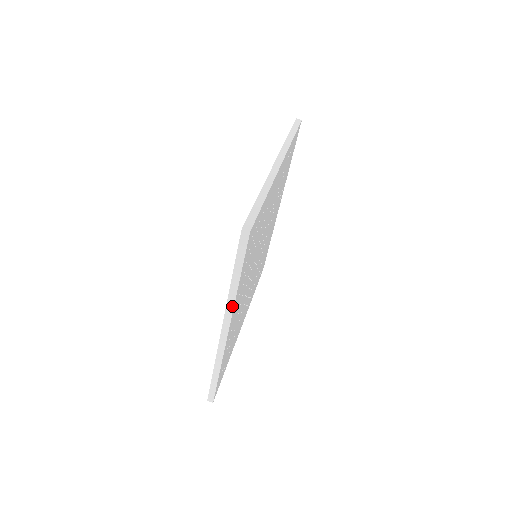
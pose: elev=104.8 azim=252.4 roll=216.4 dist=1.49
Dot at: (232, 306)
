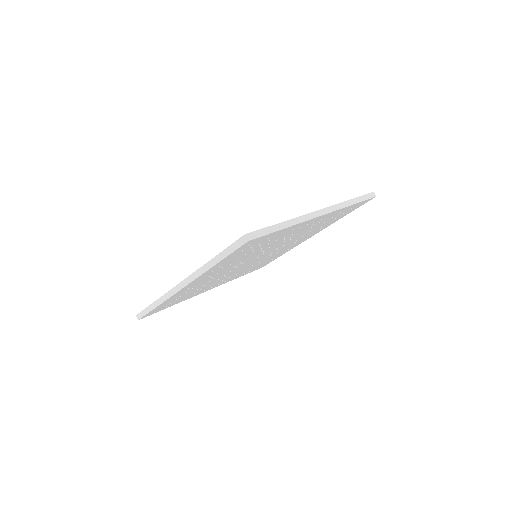
Dot at: (200, 274)
